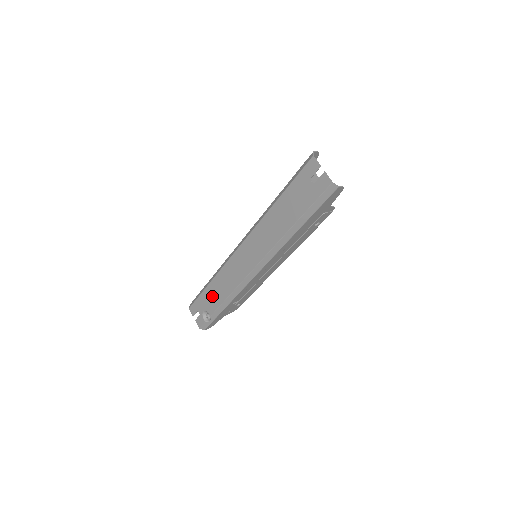
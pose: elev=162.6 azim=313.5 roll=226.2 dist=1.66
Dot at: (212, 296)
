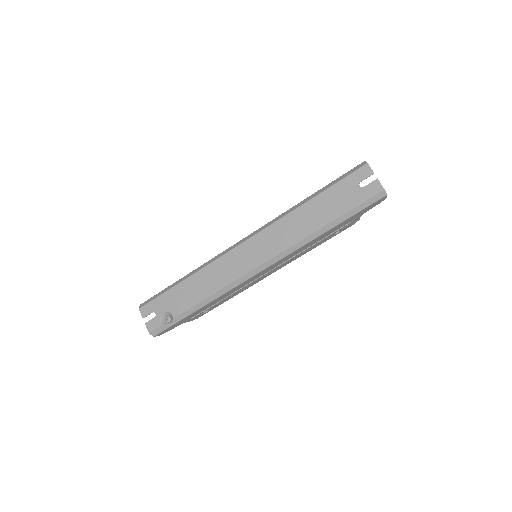
Dot at: (185, 294)
